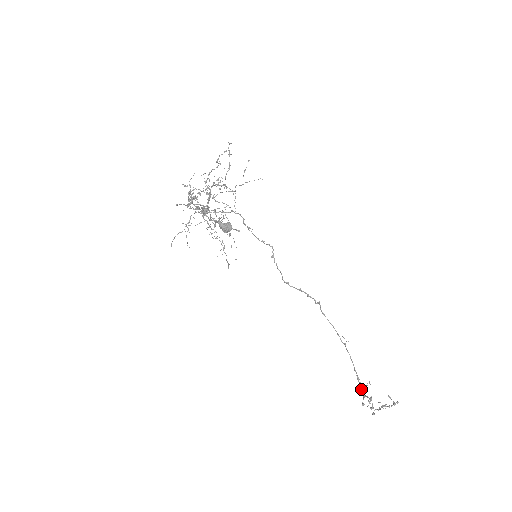
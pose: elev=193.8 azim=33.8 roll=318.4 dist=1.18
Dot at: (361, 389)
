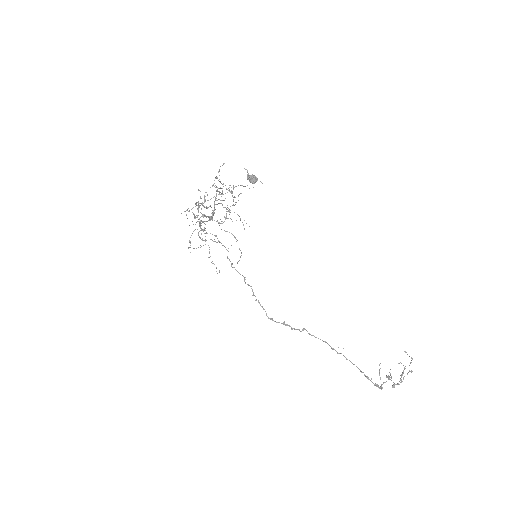
Dot at: (374, 385)
